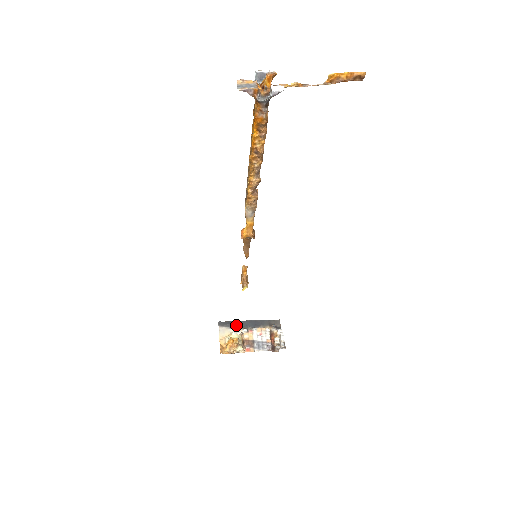
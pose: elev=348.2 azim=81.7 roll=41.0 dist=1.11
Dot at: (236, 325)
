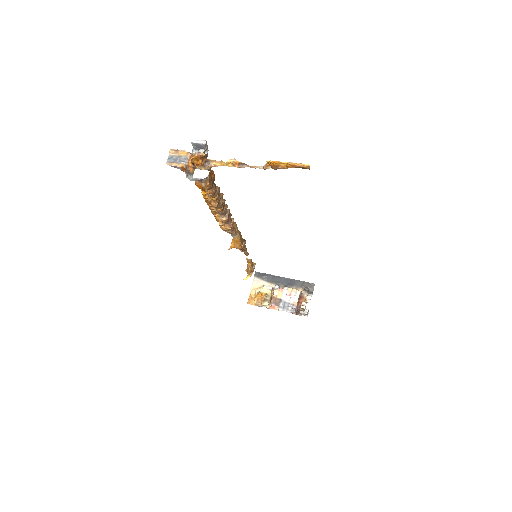
Dot at: (271, 279)
